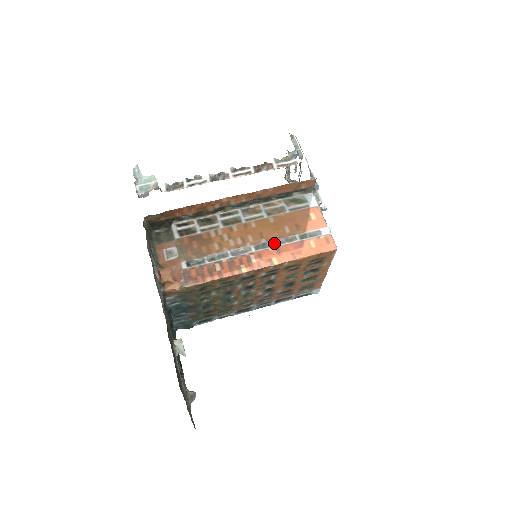
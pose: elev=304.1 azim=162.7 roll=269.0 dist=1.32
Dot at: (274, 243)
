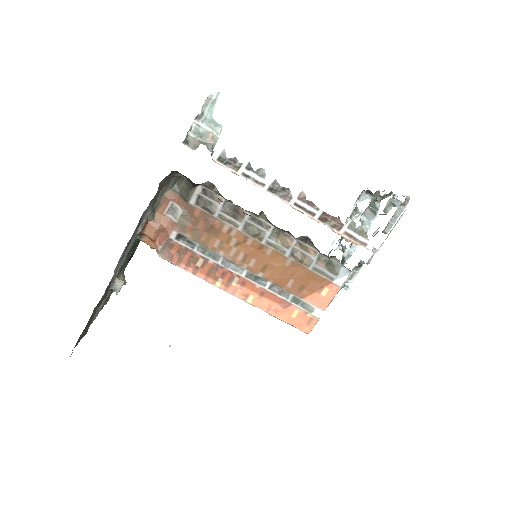
Dot at: (266, 285)
